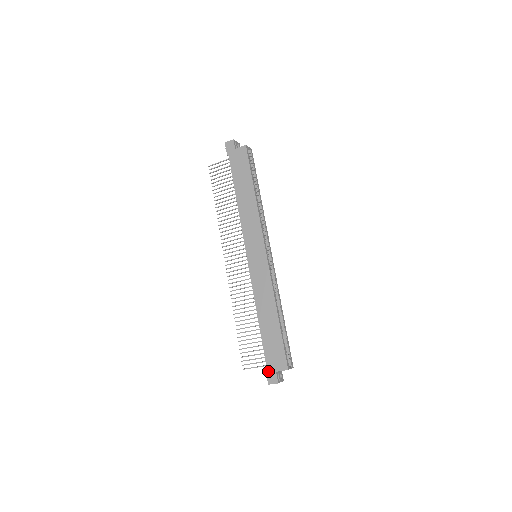
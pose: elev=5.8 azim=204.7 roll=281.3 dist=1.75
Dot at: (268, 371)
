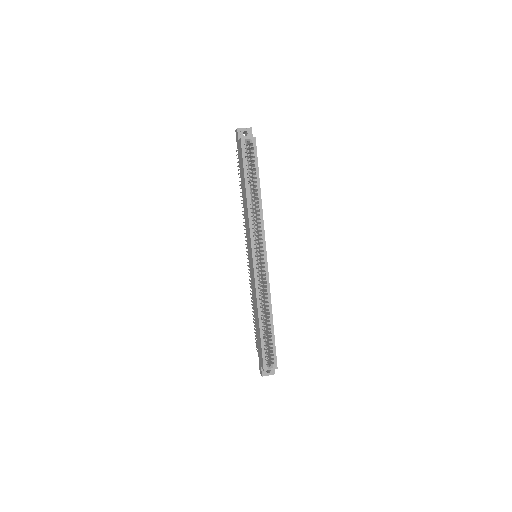
Dot at: (259, 362)
